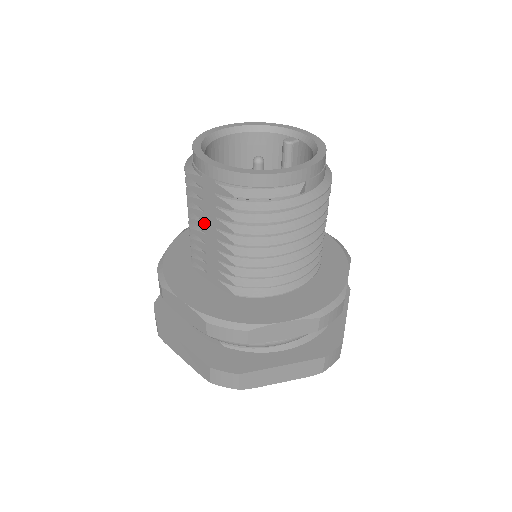
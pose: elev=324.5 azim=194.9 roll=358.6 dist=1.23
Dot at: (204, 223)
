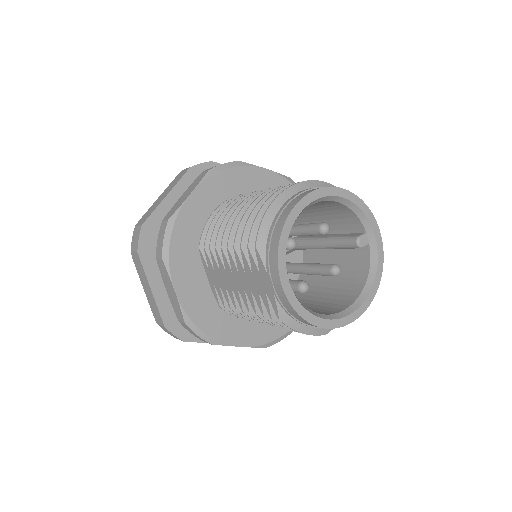
Dot at: (238, 272)
